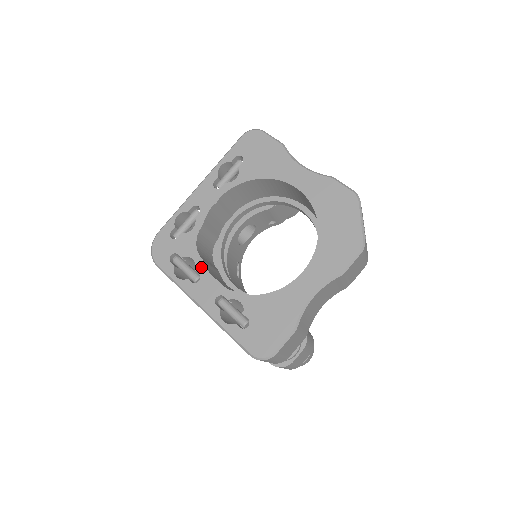
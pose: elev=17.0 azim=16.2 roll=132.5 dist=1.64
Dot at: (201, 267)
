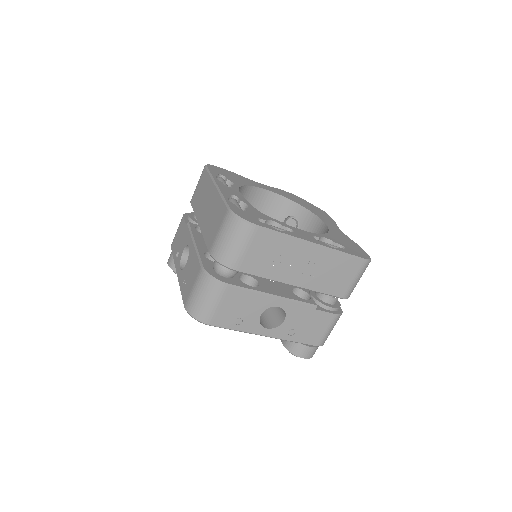
Dot at: (284, 224)
